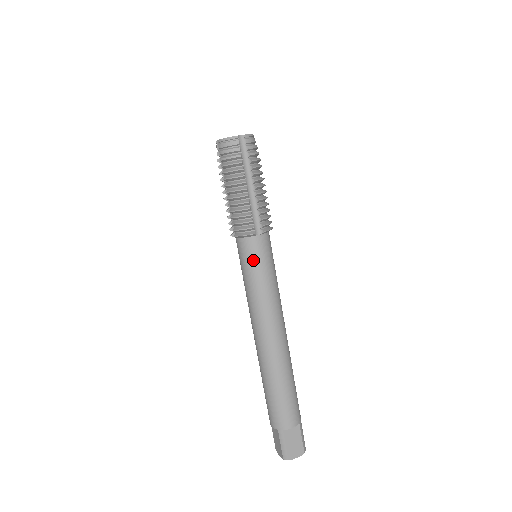
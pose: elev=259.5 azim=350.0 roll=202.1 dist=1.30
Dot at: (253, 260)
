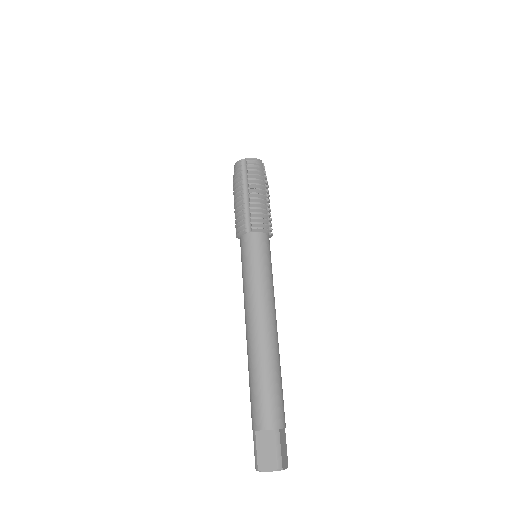
Dot at: (244, 254)
